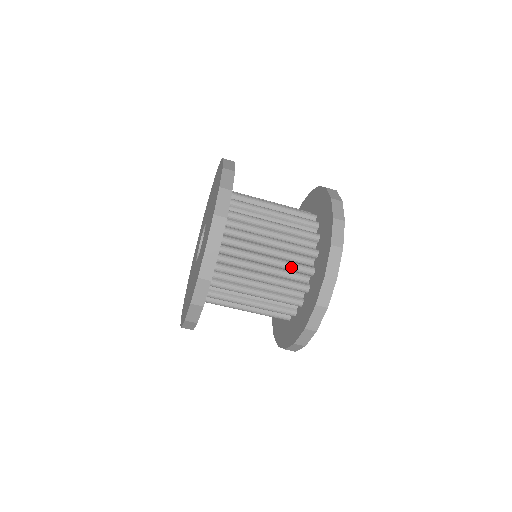
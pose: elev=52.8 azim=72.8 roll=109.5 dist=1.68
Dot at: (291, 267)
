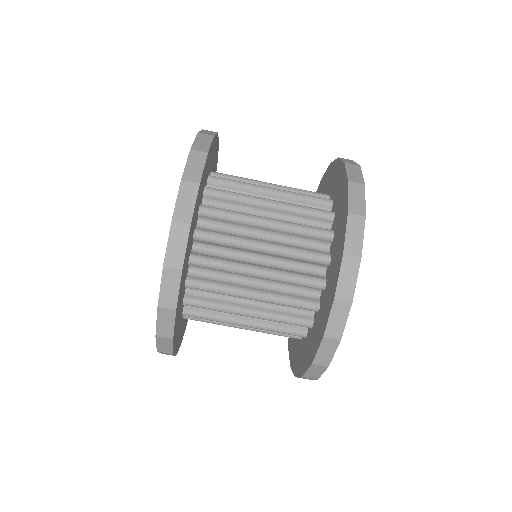
Dot at: (303, 195)
